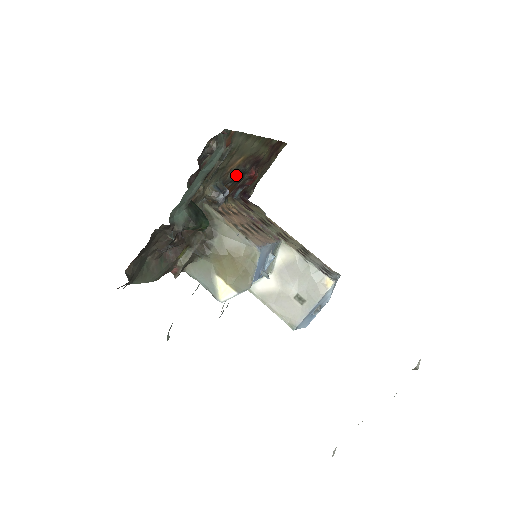
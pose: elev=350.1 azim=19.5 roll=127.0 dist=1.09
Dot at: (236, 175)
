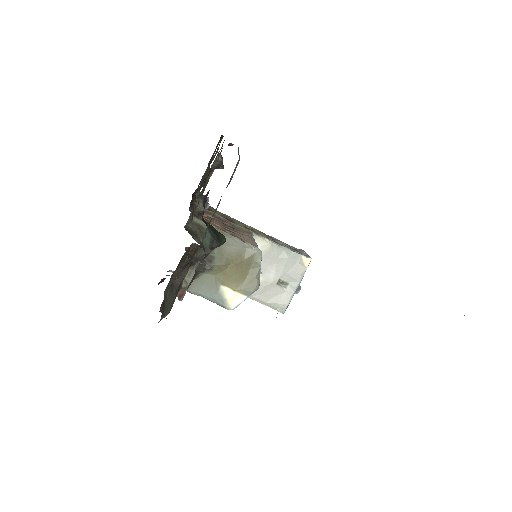
Dot at: occluded
